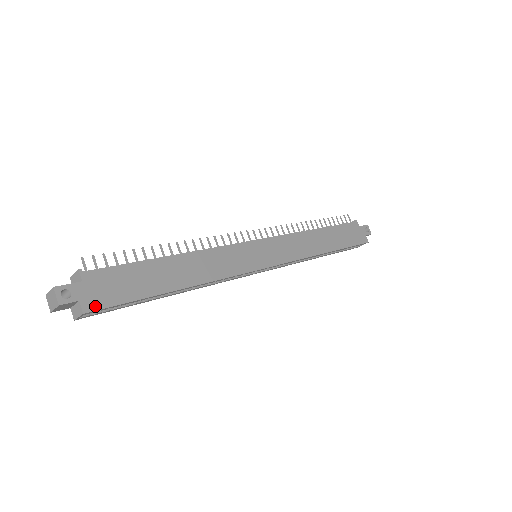
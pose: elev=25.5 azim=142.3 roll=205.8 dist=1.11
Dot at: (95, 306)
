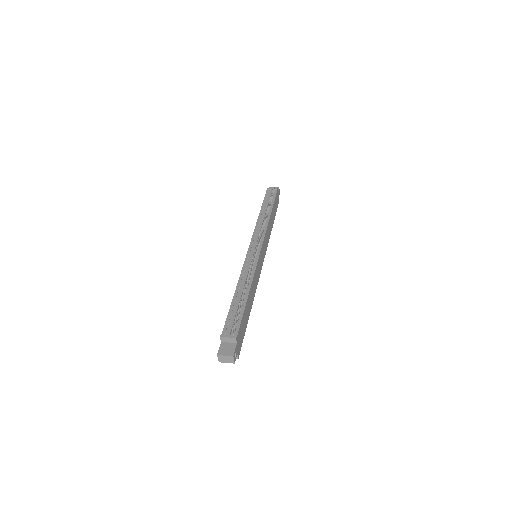
Dot at: occluded
